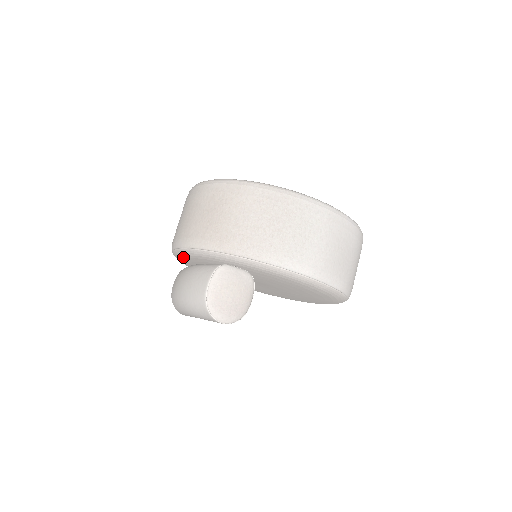
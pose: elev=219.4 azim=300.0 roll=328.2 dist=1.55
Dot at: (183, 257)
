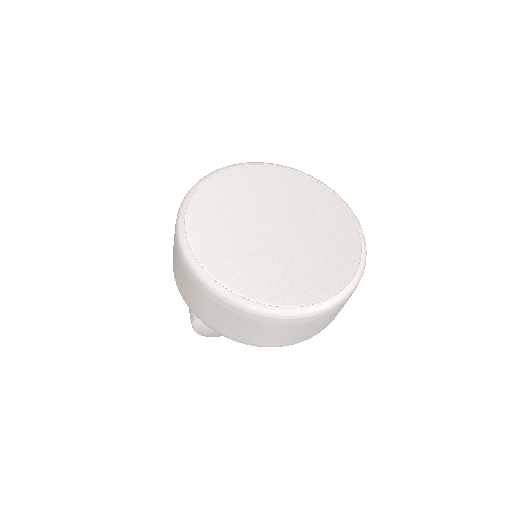
Dot at: occluded
